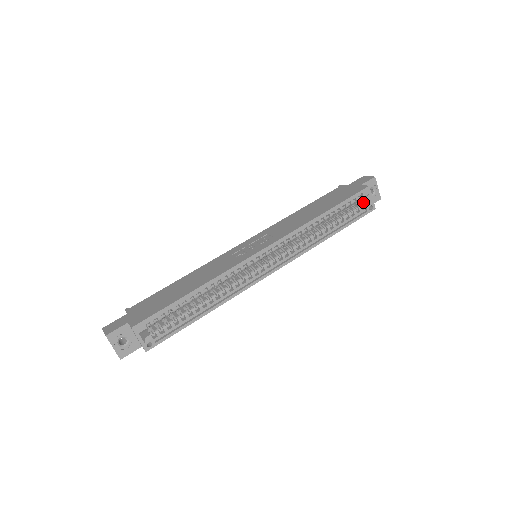
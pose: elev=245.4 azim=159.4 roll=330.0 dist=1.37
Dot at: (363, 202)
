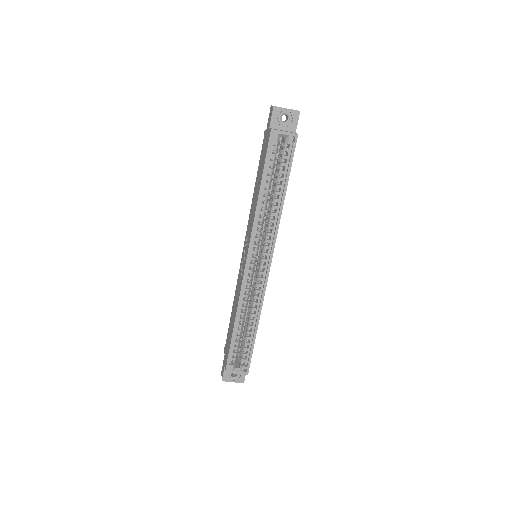
Dot at: (284, 140)
